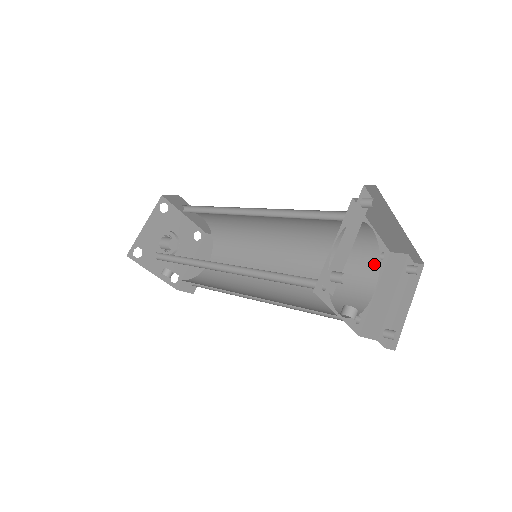
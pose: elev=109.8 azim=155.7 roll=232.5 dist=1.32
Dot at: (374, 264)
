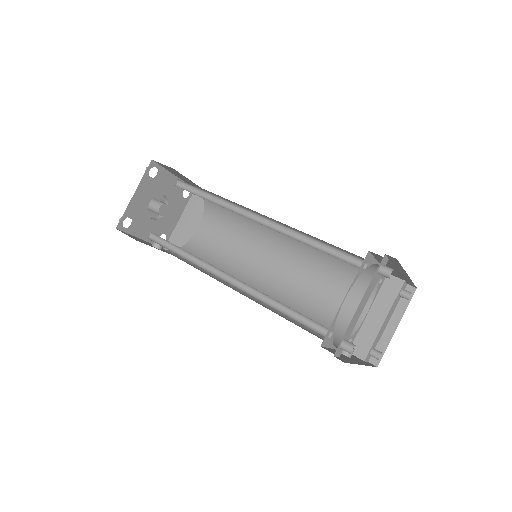
Dot at: occluded
